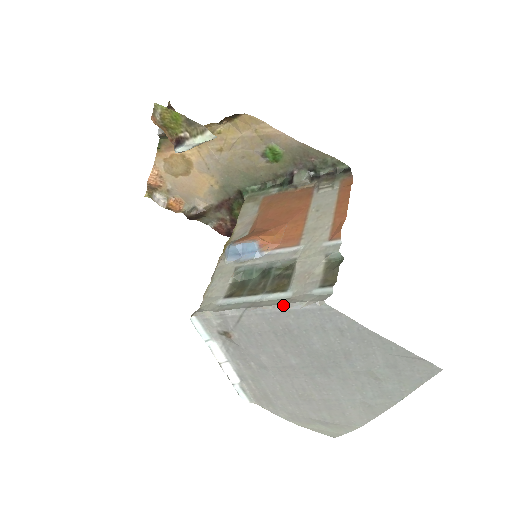
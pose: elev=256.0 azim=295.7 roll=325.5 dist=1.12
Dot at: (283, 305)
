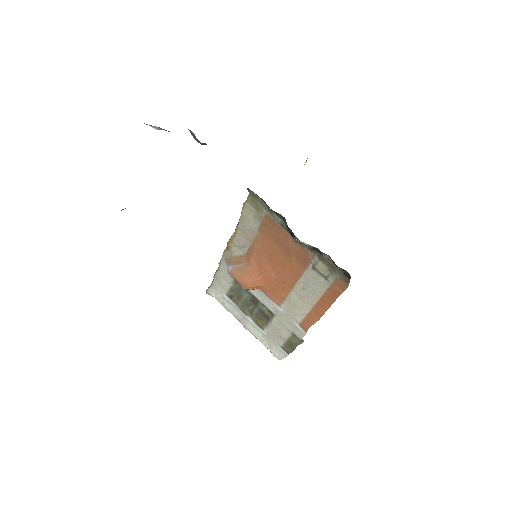
Dot at: occluded
